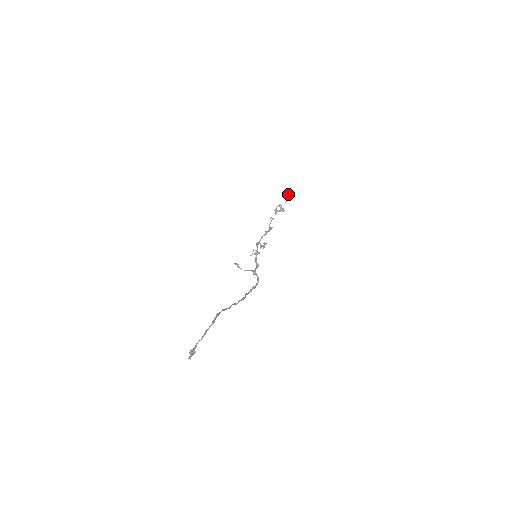
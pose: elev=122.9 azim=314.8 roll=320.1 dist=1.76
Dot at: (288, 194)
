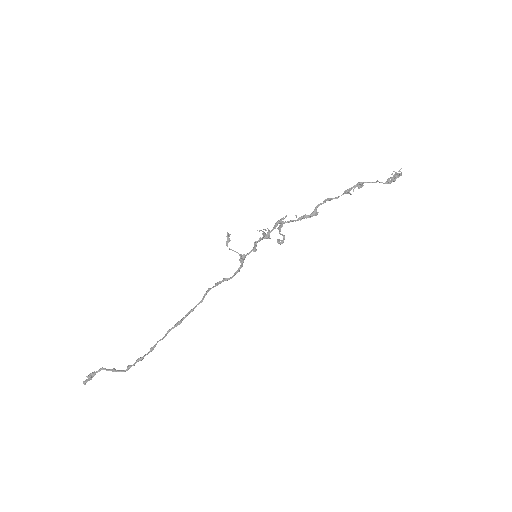
Dot at: (390, 177)
